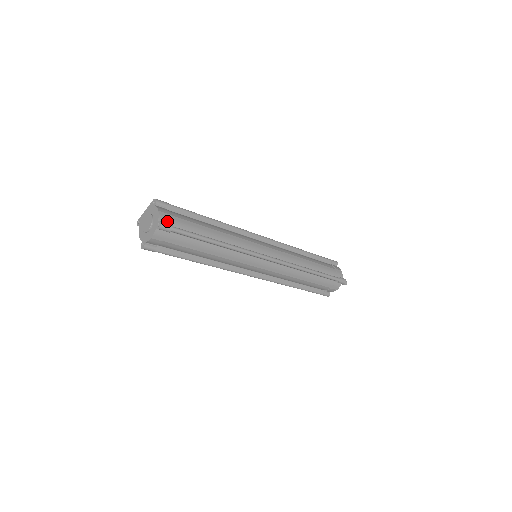
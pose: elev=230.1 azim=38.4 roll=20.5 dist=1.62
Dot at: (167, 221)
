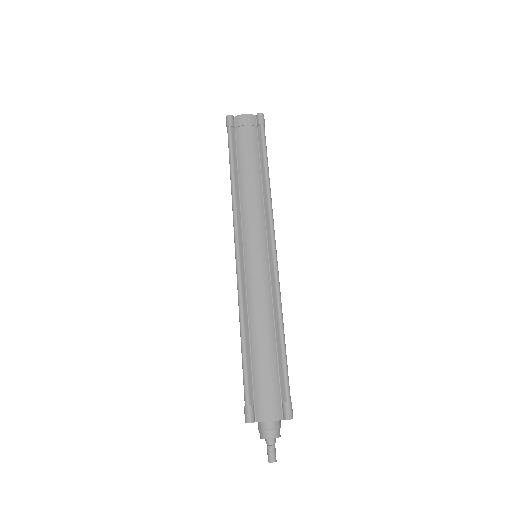
Dot at: occluded
